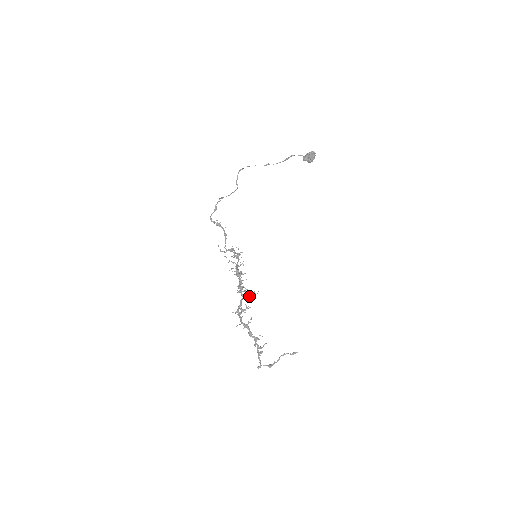
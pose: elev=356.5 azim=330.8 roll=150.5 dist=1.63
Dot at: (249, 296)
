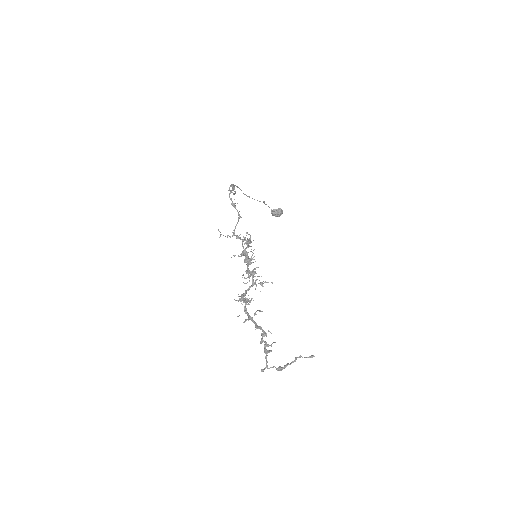
Dot at: (262, 283)
